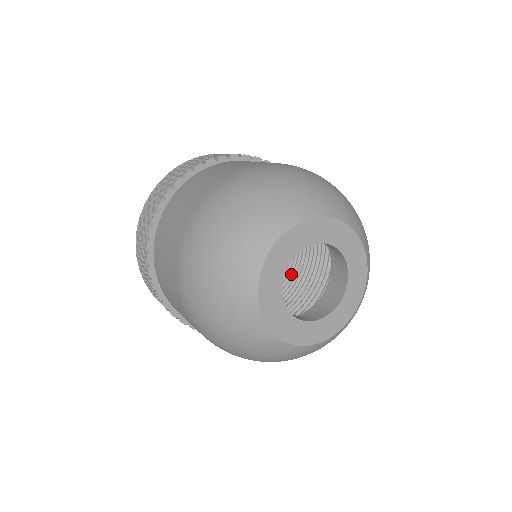
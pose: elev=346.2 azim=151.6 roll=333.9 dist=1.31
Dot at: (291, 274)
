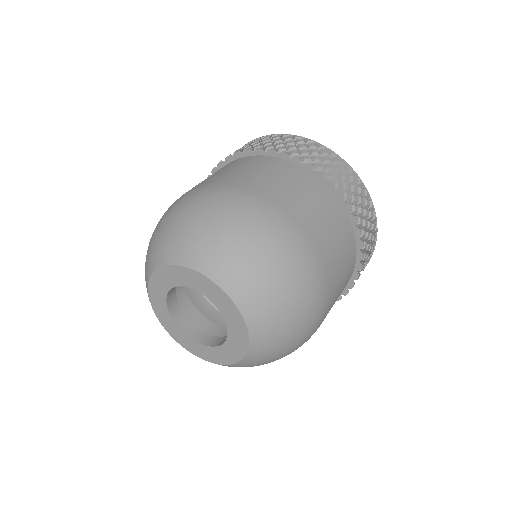
Dot at: occluded
